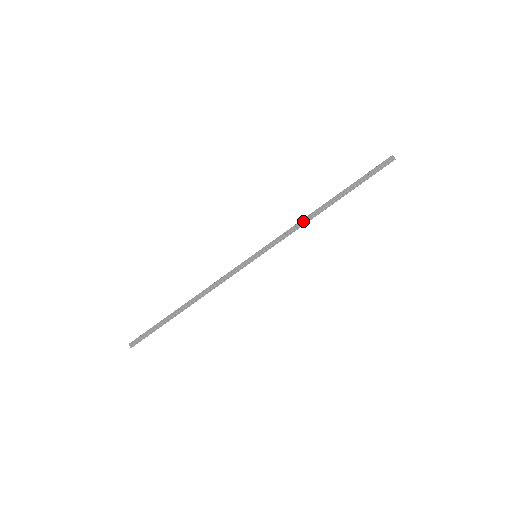
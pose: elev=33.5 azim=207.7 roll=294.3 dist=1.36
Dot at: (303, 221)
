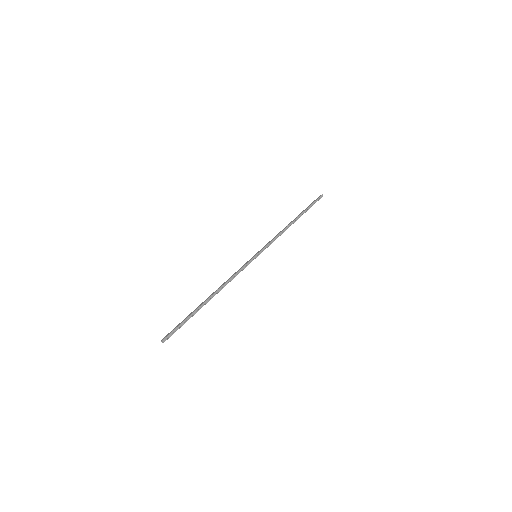
Dot at: (281, 231)
